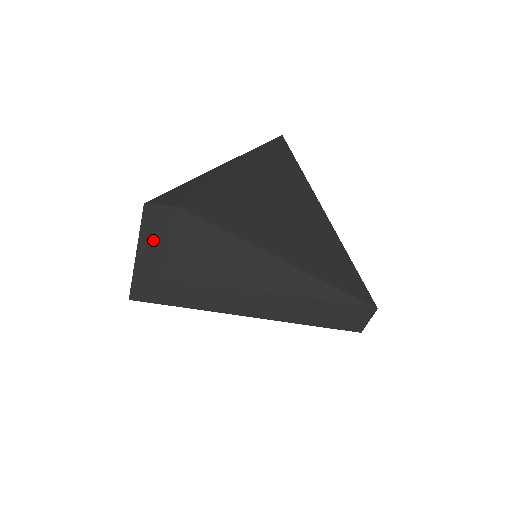
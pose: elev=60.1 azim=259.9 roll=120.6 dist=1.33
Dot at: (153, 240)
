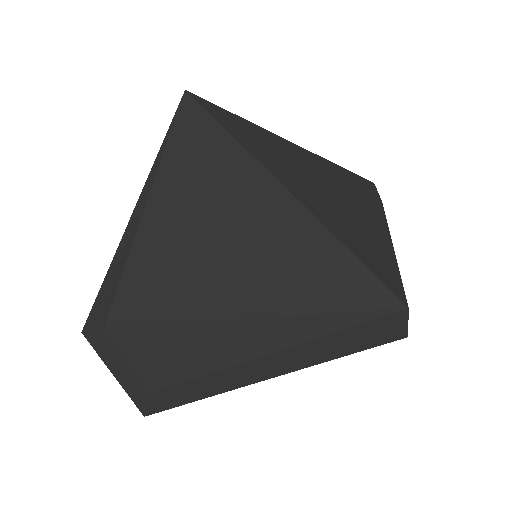
Dot at: (116, 362)
